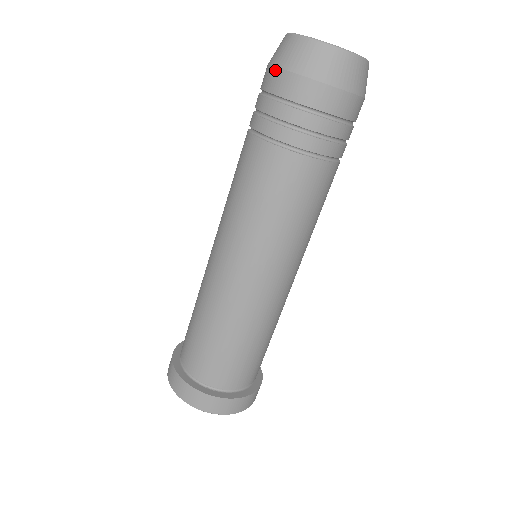
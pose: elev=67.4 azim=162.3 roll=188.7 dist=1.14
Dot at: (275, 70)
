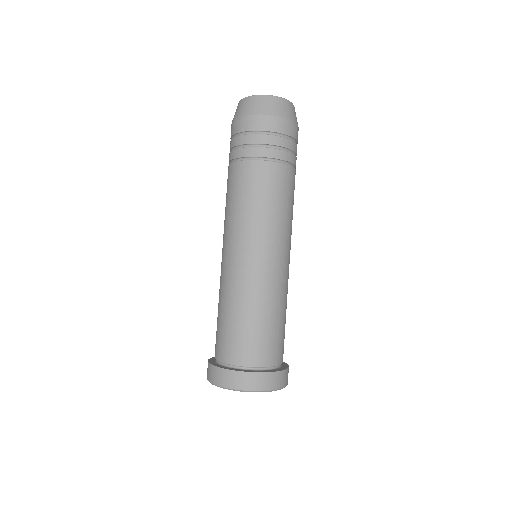
Dot at: (264, 116)
